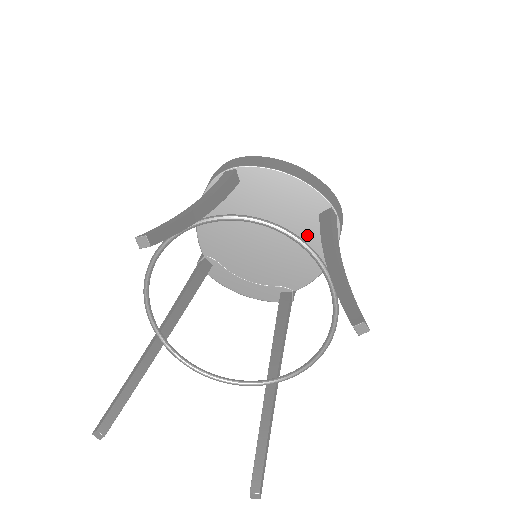
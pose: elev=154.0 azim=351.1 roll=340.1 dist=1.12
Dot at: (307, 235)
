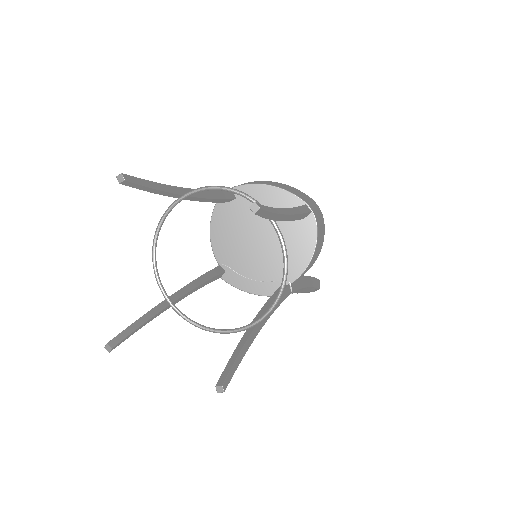
Dot at: (292, 231)
